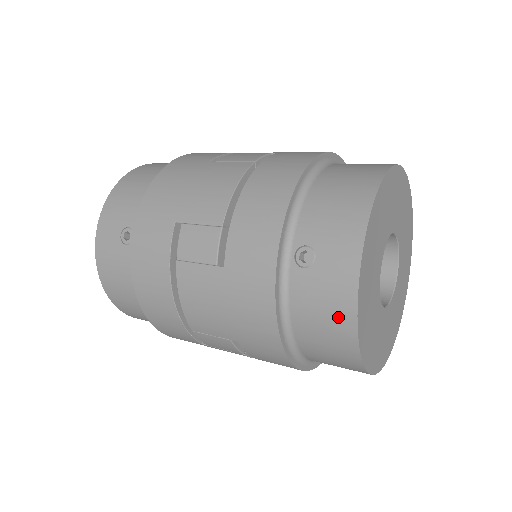
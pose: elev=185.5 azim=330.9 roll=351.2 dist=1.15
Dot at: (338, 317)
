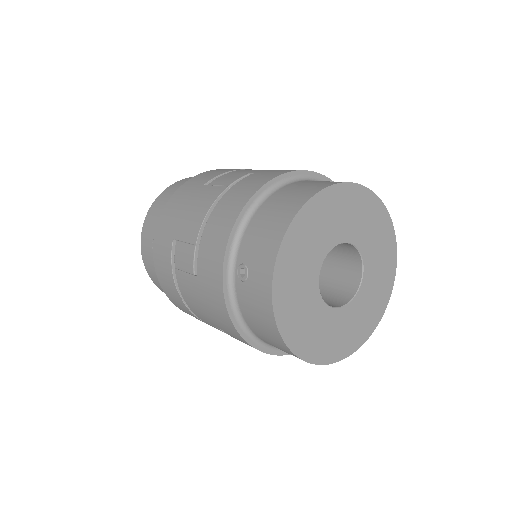
Dot at: (266, 322)
